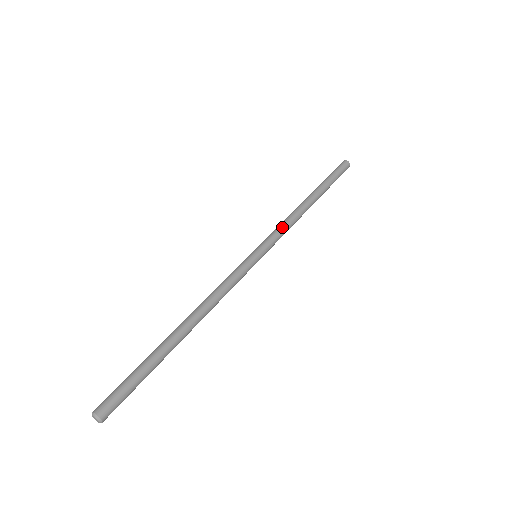
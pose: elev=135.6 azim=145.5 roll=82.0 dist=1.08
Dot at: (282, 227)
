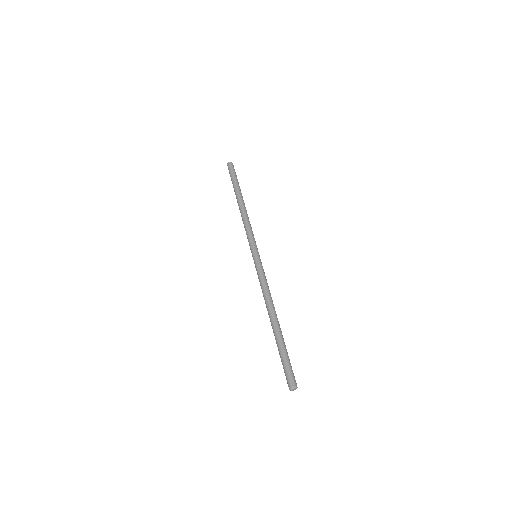
Dot at: (248, 230)
